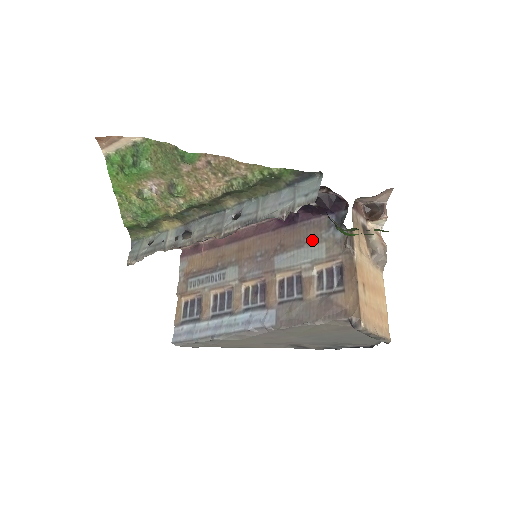
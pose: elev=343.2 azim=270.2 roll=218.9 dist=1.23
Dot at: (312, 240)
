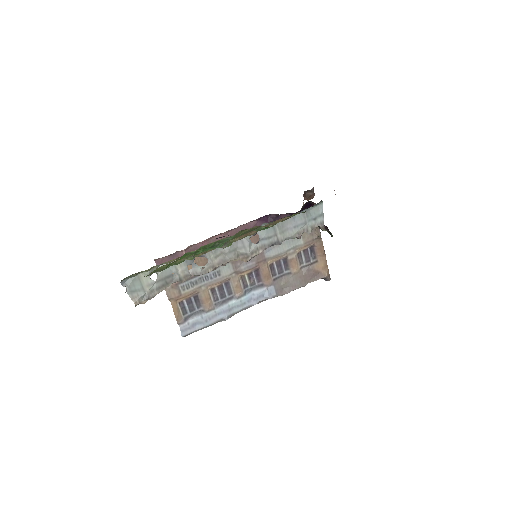
Dot at: occluded
